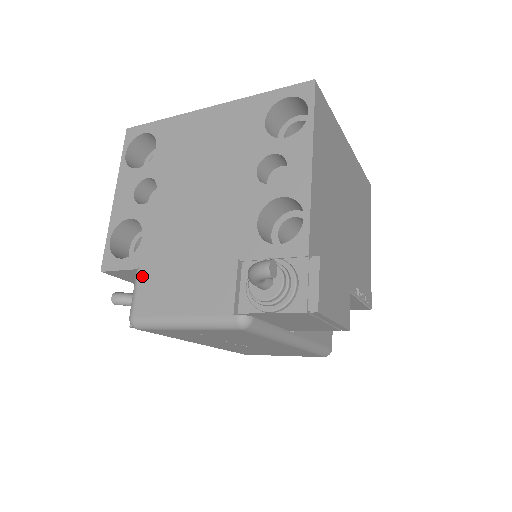
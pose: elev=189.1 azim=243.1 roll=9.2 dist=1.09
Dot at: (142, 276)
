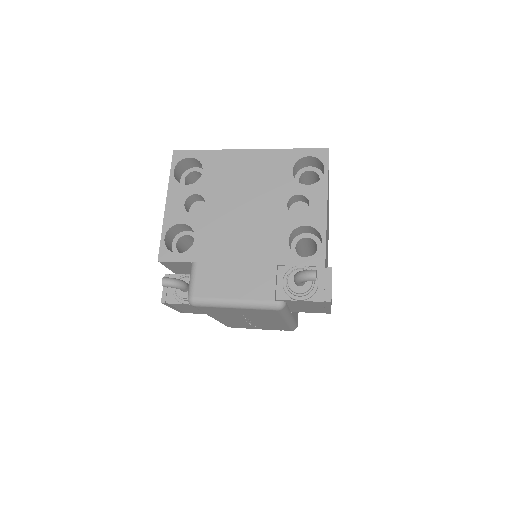
Dot at: (199, 268)
